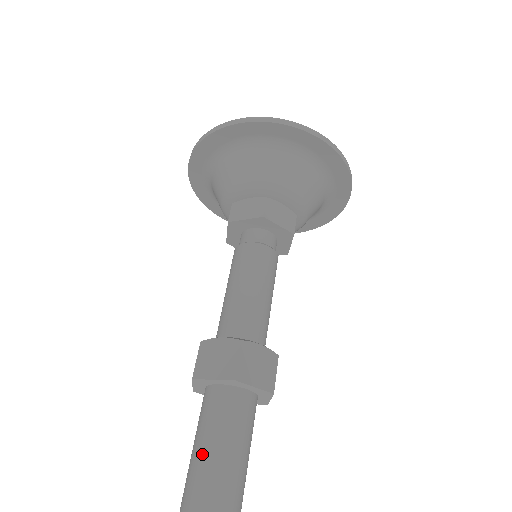
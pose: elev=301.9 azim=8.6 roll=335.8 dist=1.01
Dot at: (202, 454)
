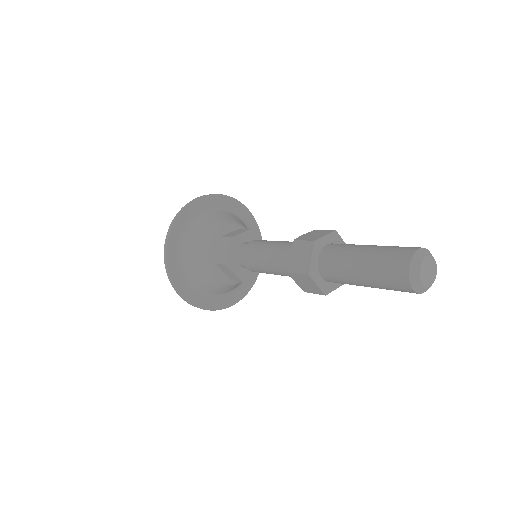
Dot at: (363, 247)
